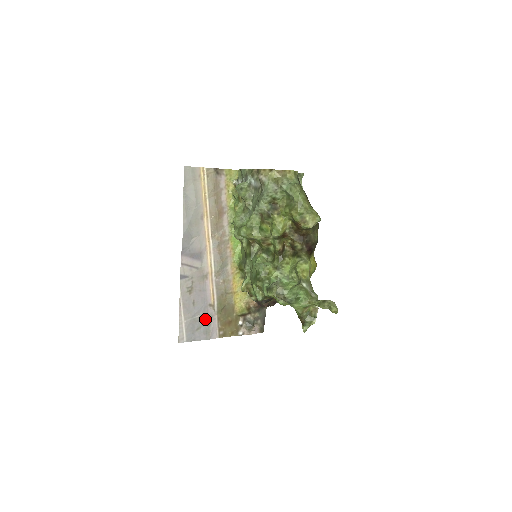
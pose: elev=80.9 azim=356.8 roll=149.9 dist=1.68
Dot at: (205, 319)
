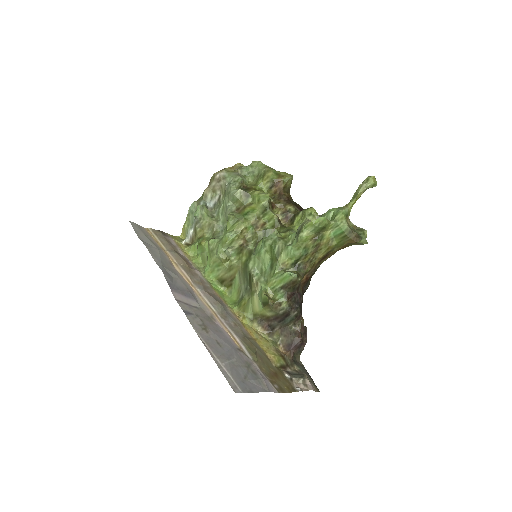
Dot at: (245, 366)
